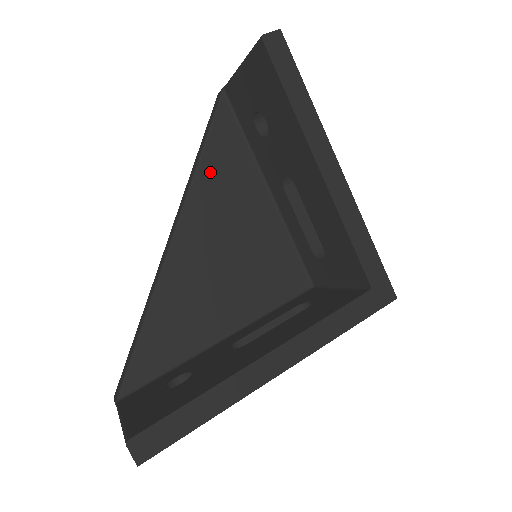
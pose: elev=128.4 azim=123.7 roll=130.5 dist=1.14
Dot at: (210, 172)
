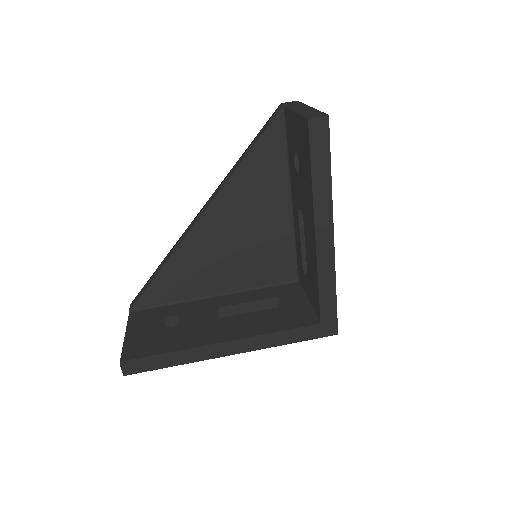
Dot at: (247, 175)
